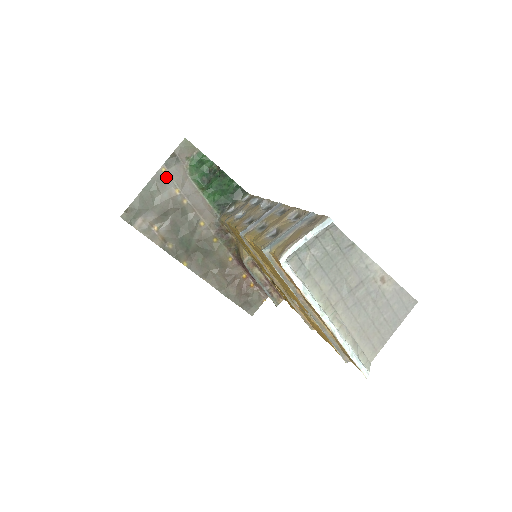
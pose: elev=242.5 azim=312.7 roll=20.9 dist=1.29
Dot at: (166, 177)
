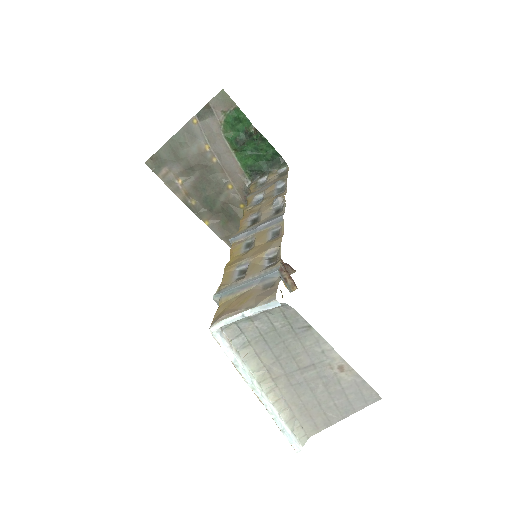
Dot at: (197, 129)
